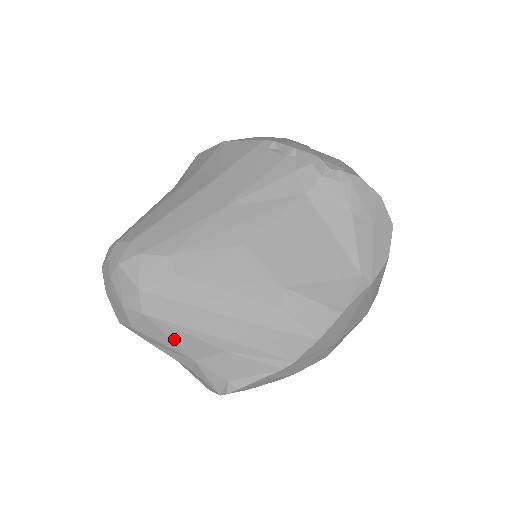
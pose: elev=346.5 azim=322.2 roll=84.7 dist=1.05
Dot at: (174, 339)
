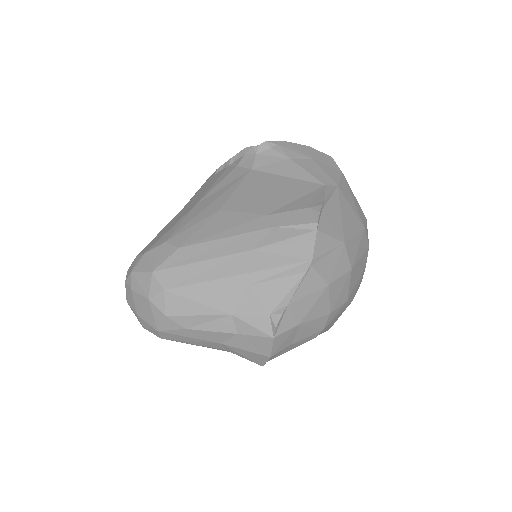
Dot at: (202, 301)
